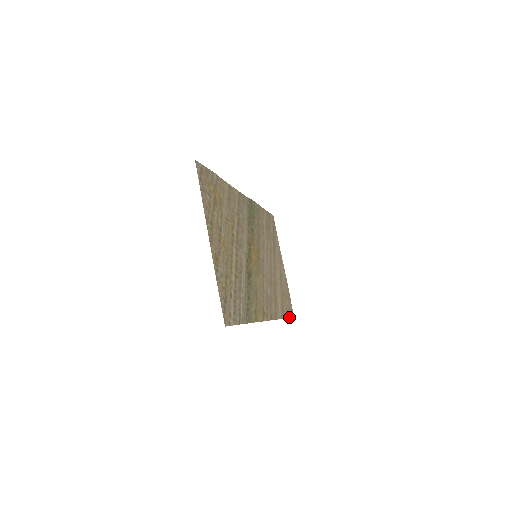
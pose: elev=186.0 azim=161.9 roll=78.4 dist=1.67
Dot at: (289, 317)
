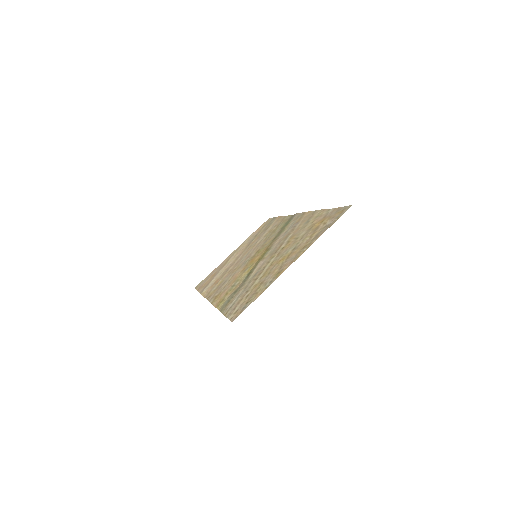
Dot at: (198, 290)
